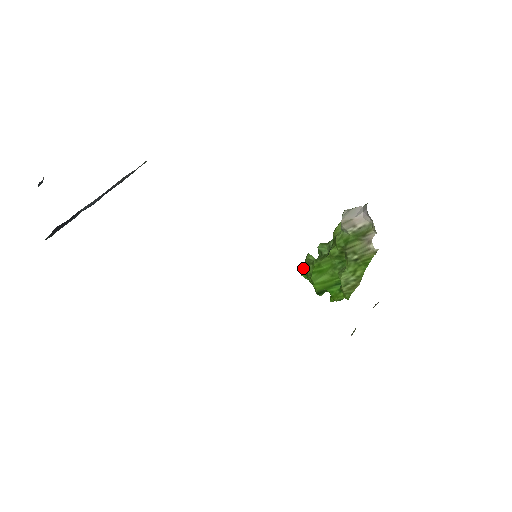
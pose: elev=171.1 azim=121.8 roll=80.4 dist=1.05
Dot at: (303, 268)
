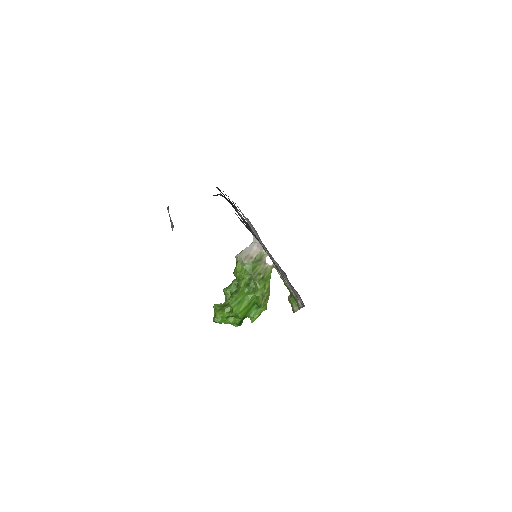
Dot at: (218, 314)
